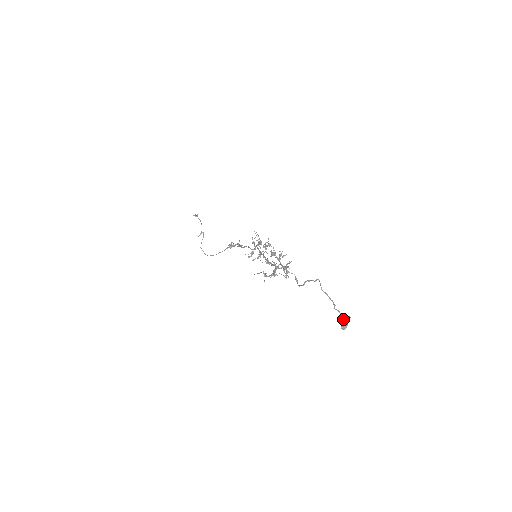
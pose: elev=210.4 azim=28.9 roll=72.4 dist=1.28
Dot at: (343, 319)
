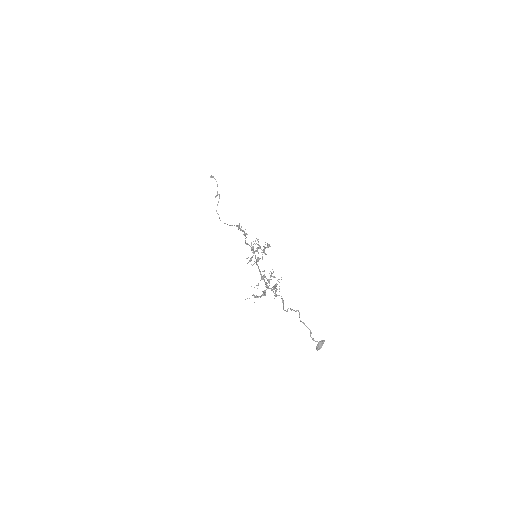
Dot at: (318, 343)
